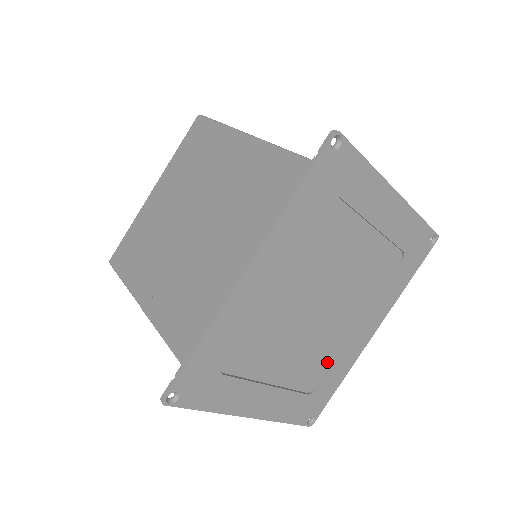
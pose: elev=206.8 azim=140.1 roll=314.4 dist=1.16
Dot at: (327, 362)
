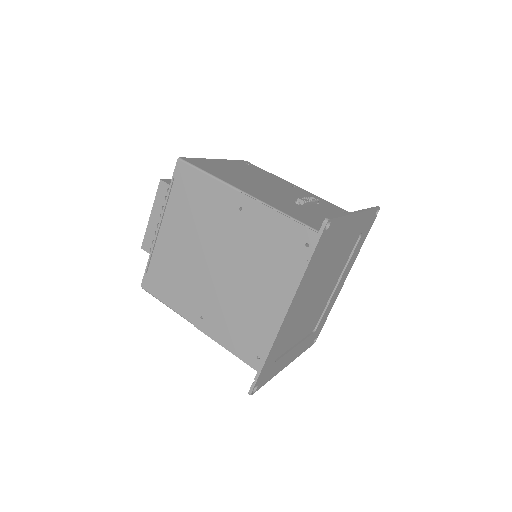
Dot at: (322, 310)
